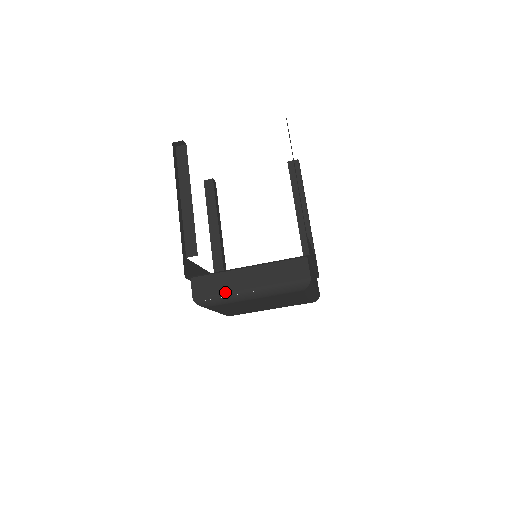
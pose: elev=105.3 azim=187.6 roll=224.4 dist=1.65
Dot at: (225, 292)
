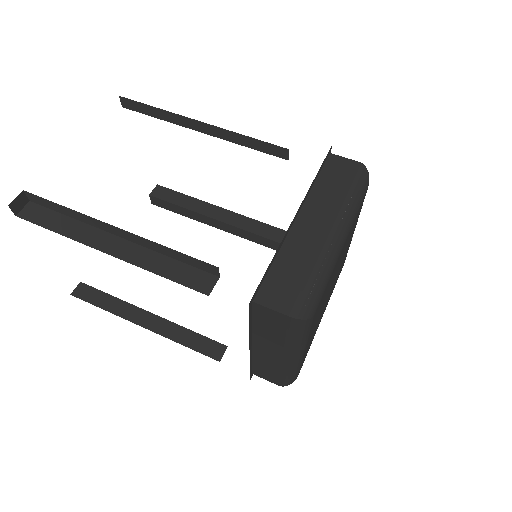
Dot at: (314, 264)
